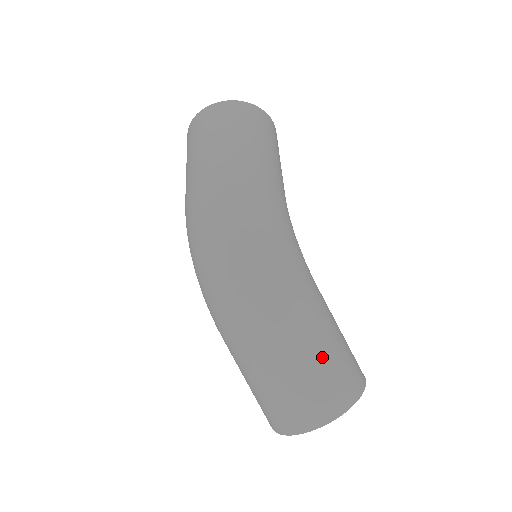
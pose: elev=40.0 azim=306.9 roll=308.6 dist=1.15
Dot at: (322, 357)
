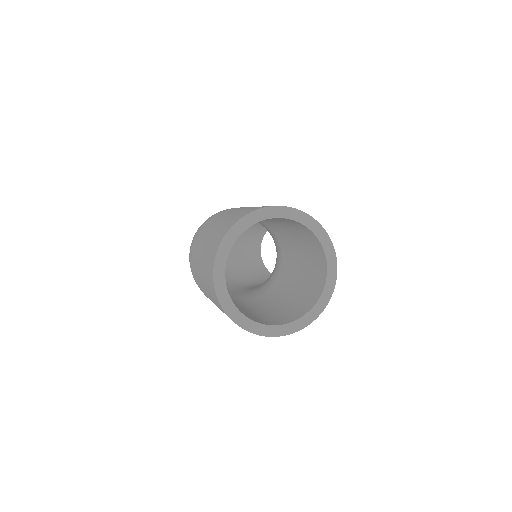
Dot at: (228, 216)
